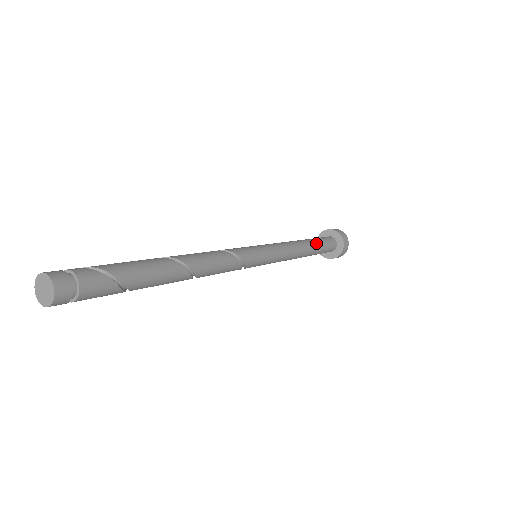
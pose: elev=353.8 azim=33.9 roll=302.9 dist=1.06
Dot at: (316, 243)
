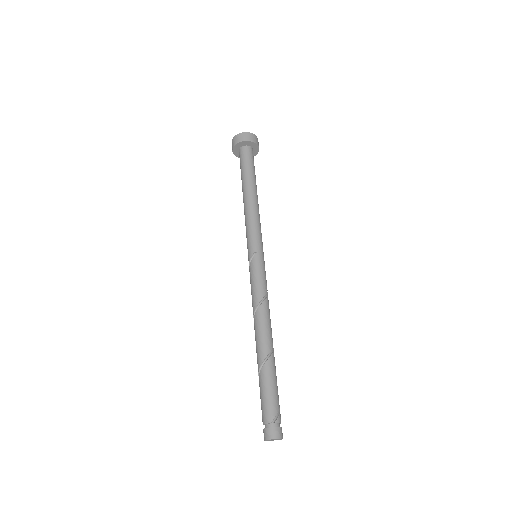
Dot at: occluded
